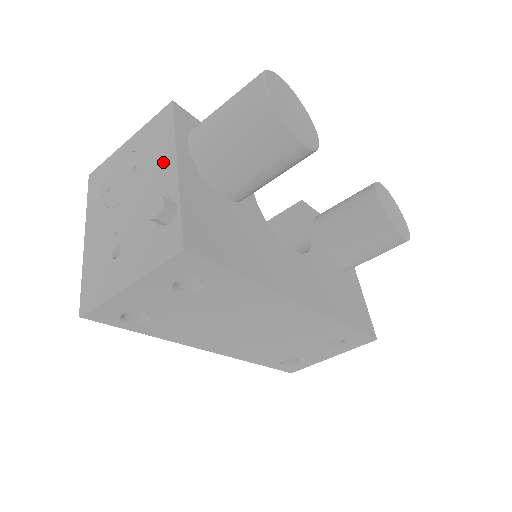
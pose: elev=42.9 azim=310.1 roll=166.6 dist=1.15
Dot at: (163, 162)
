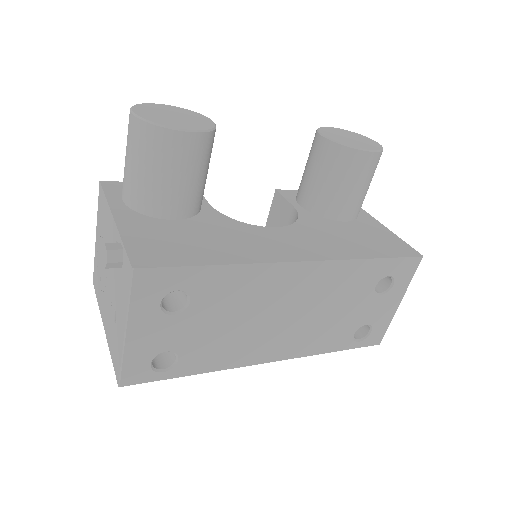
Dot at: (109, 225)
